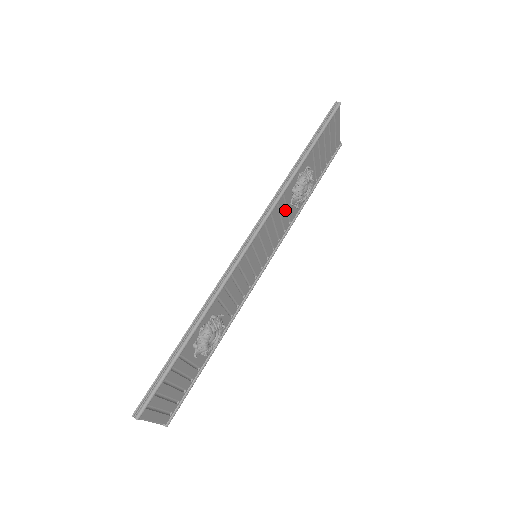
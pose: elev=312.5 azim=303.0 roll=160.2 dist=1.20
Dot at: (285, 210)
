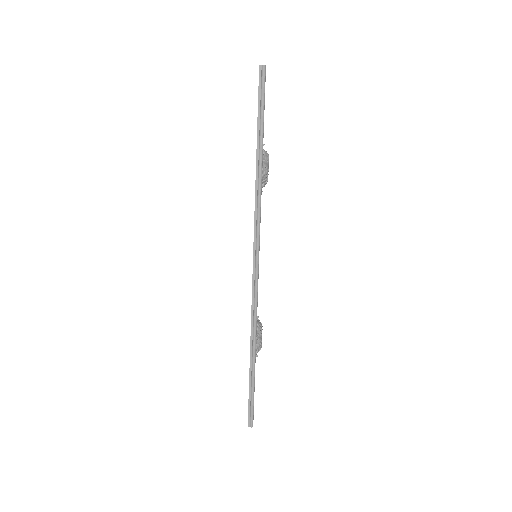
Dot at: occluded
